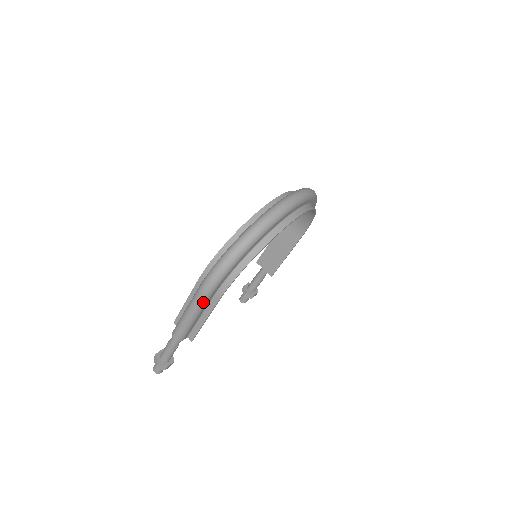
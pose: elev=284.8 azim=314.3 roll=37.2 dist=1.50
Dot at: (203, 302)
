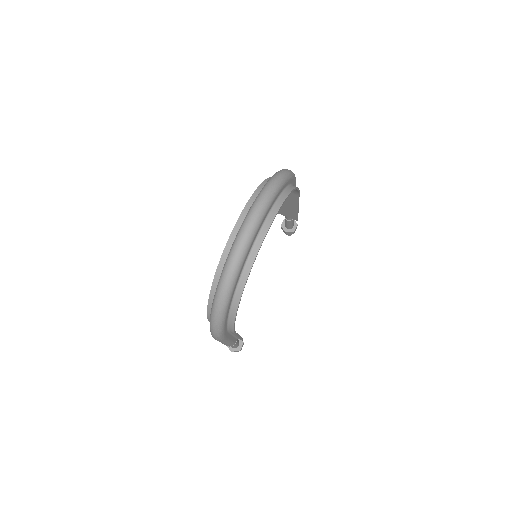
Dot at: (223, 340)
